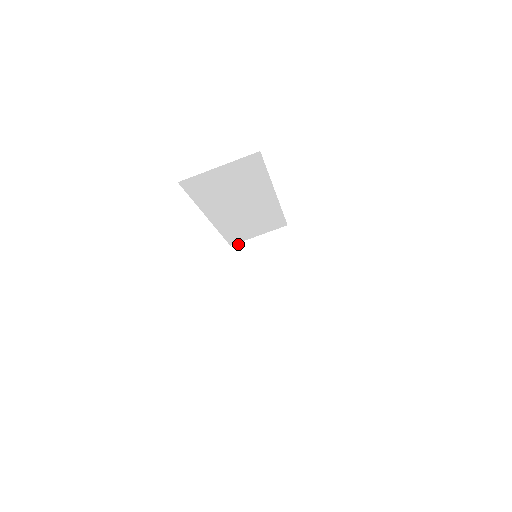
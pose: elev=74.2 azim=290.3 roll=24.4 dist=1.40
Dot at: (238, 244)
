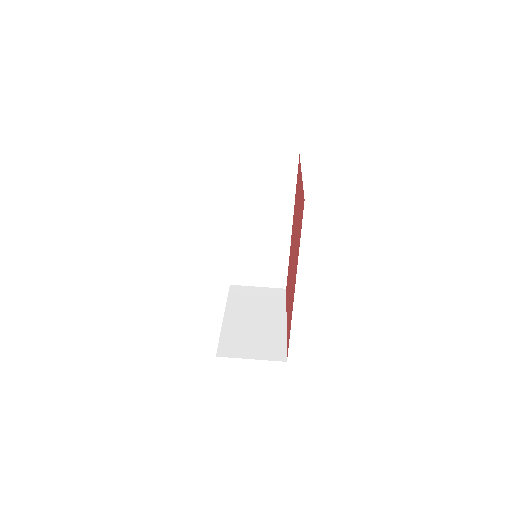
Dot at: (237, 286)
